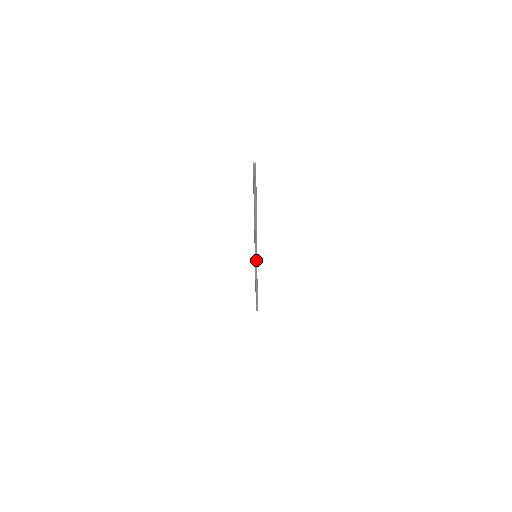
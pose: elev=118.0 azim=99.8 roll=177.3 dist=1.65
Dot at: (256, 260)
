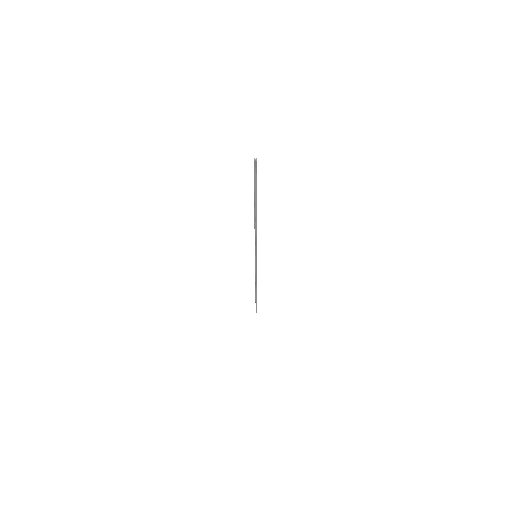
Dot at: (256, 260)
